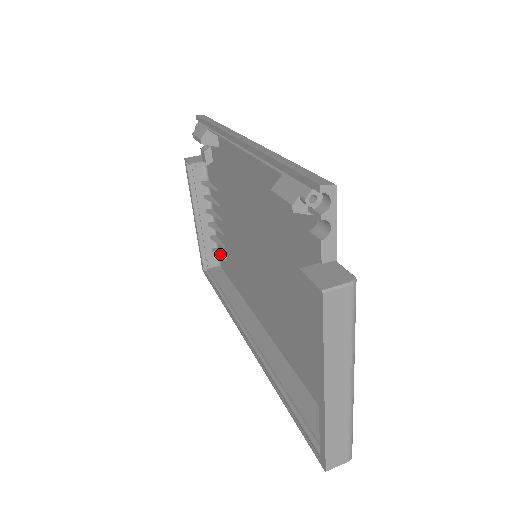
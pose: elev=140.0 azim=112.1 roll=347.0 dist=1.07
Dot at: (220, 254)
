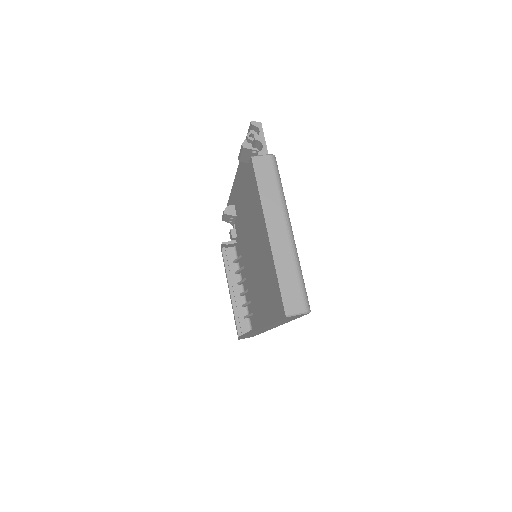
Dot at: (249, 314)
